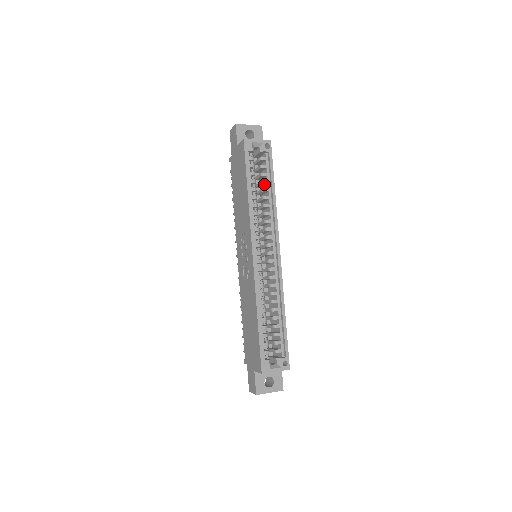
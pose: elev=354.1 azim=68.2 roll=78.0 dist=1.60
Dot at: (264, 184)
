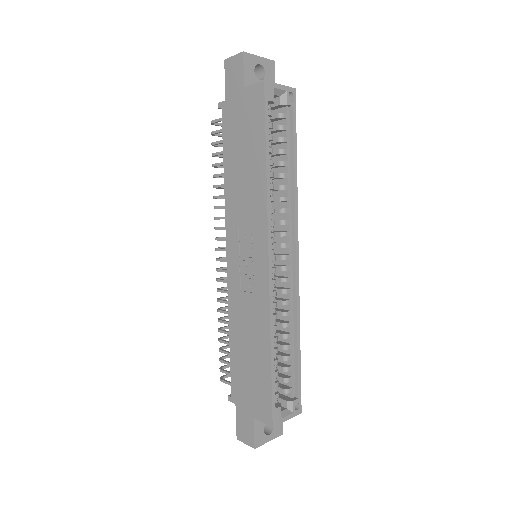
Dot at: (281, 154)
